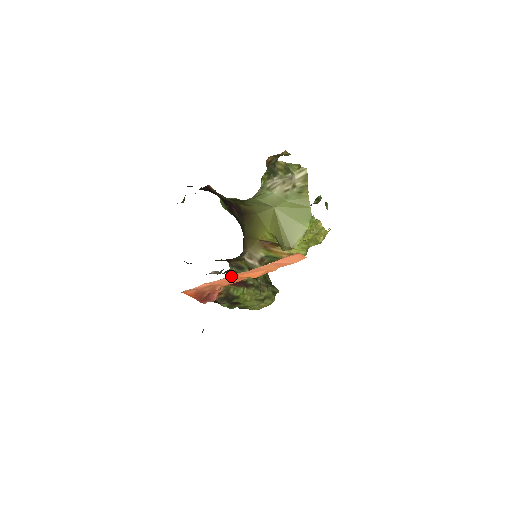
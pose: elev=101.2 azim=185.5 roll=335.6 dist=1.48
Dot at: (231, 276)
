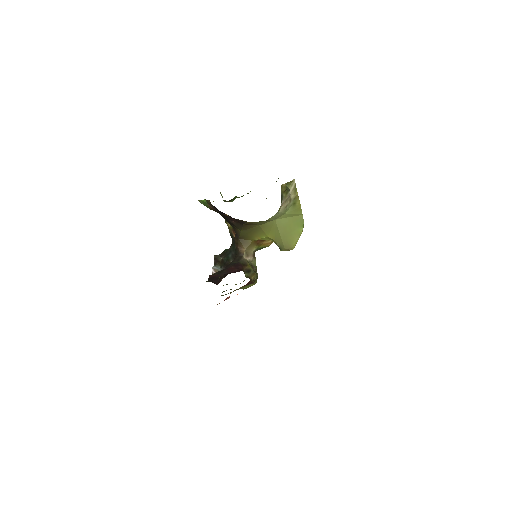
Dot at: occluded
